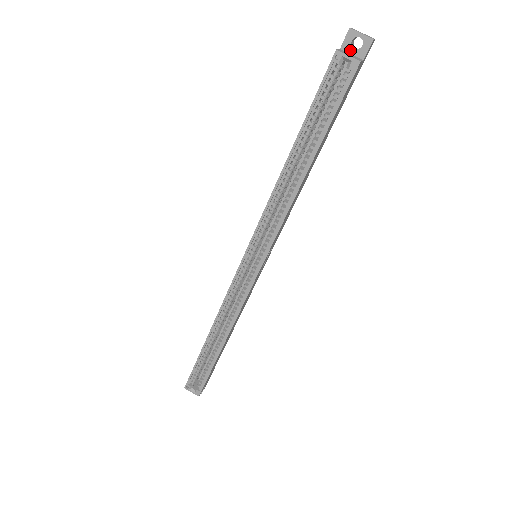
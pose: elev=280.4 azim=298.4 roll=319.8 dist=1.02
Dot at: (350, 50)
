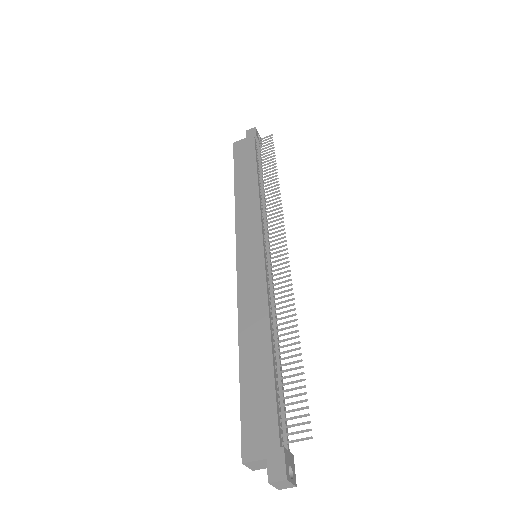
Dot at: (271, 465)
